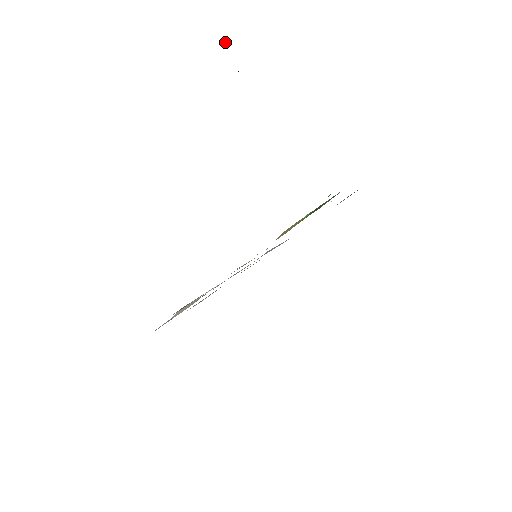
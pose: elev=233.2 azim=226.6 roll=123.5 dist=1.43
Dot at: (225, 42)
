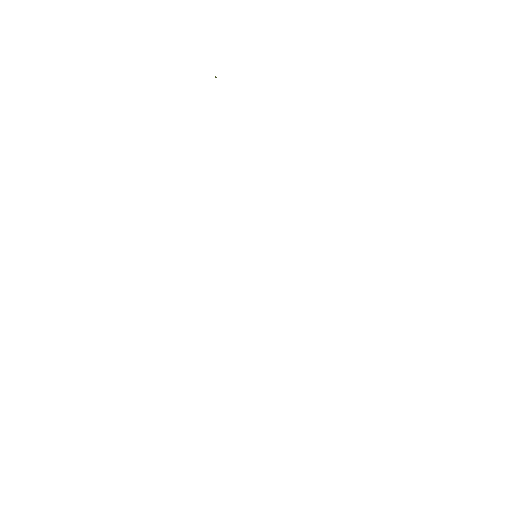
Dot at: occluded
